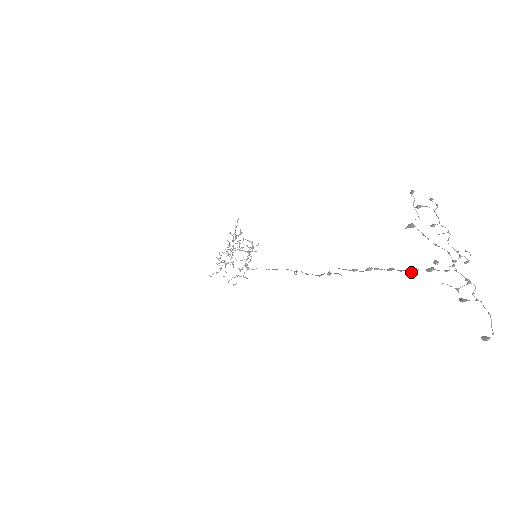
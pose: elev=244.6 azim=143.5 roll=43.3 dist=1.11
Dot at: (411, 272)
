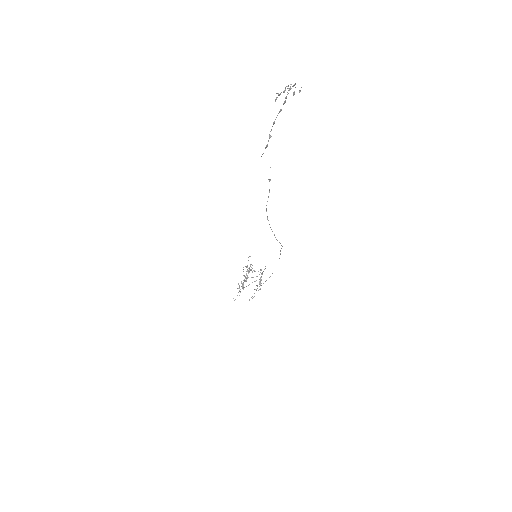
Dot at: (279, 112)
